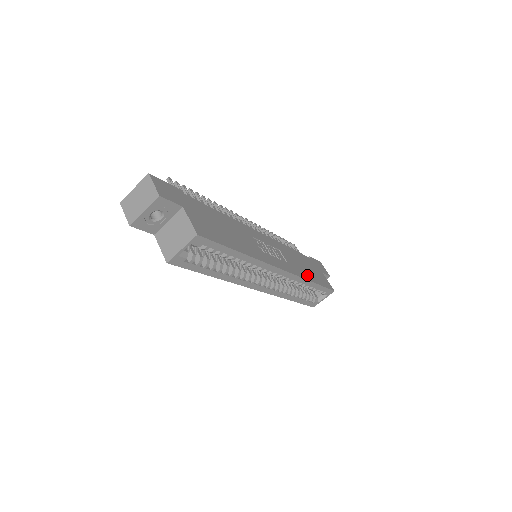
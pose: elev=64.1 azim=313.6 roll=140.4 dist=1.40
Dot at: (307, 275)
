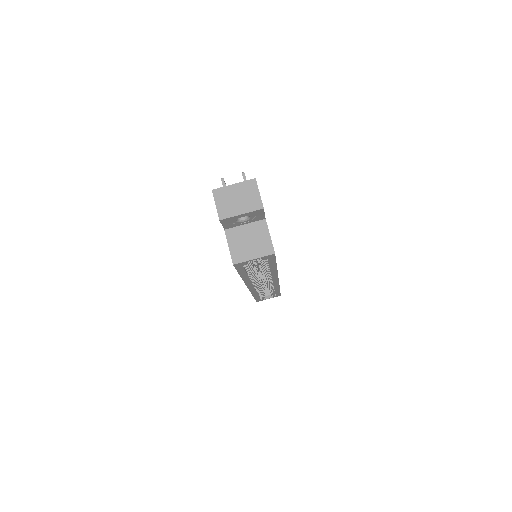
Dot at: occluded
